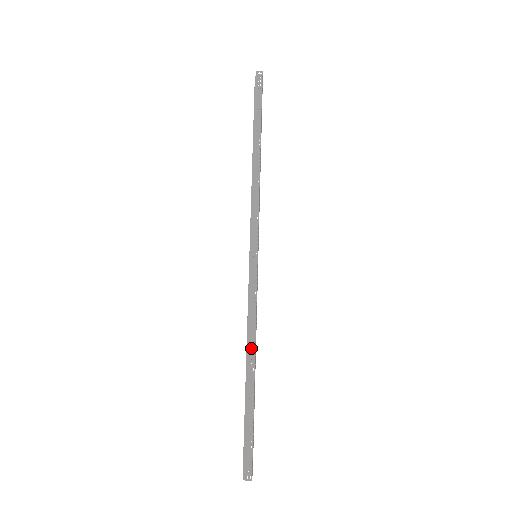
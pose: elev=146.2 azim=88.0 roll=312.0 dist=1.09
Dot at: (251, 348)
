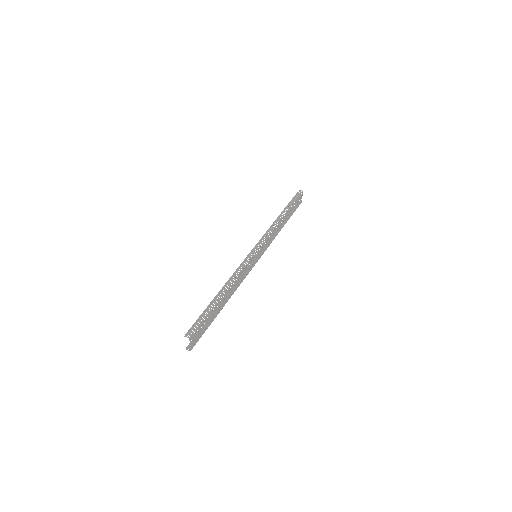
Dot at: (228, 284)
